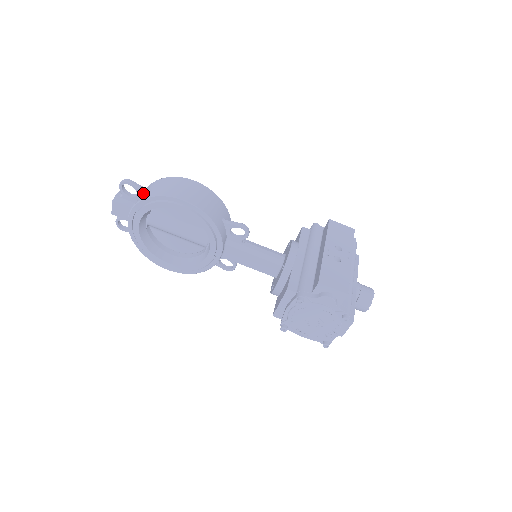
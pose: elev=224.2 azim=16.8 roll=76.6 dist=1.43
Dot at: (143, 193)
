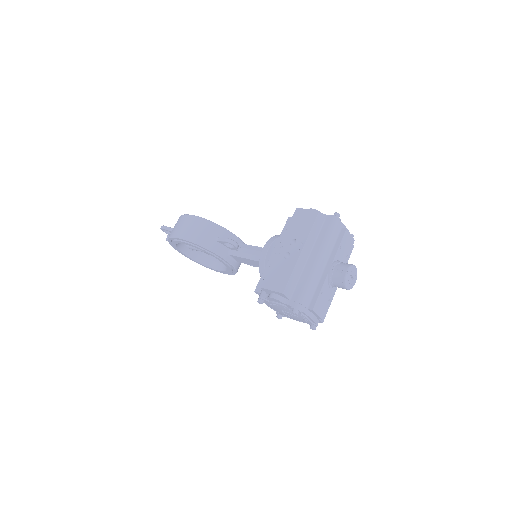
Dot at: occluded
